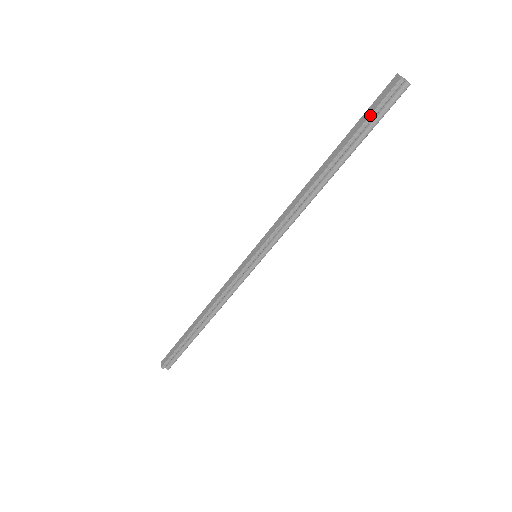
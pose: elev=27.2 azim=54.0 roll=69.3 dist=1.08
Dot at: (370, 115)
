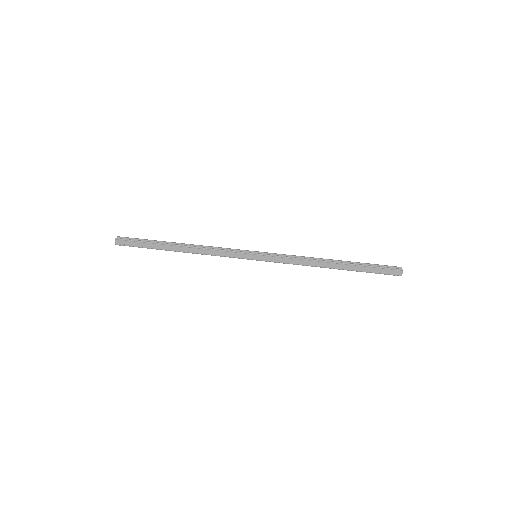
Dot at: (377, 273)
